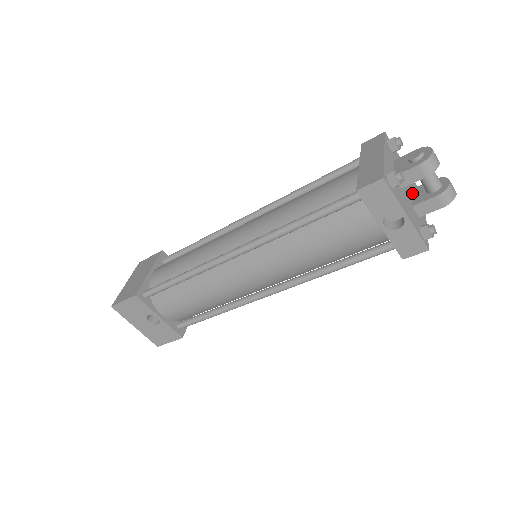
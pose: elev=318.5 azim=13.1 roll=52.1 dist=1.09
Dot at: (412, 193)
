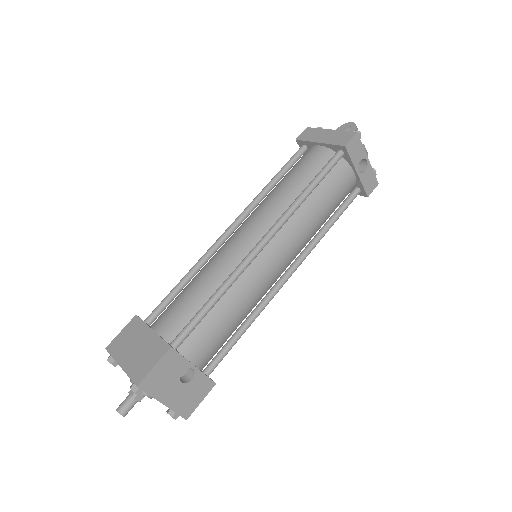
Dot at: occluded
